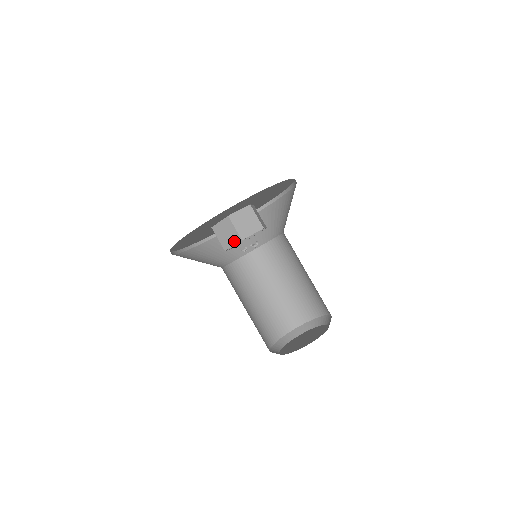
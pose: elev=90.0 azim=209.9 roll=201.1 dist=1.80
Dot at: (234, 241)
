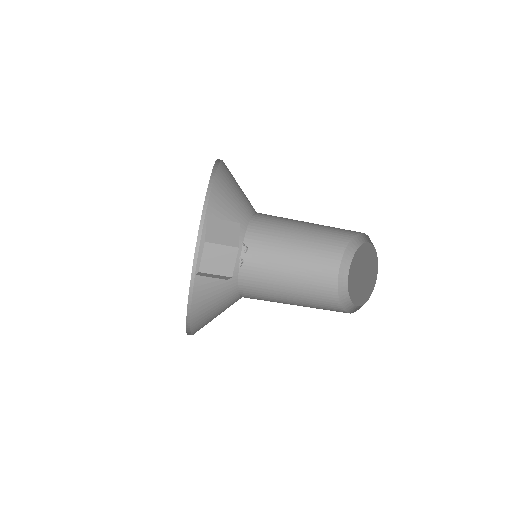
Dot at: occluded
